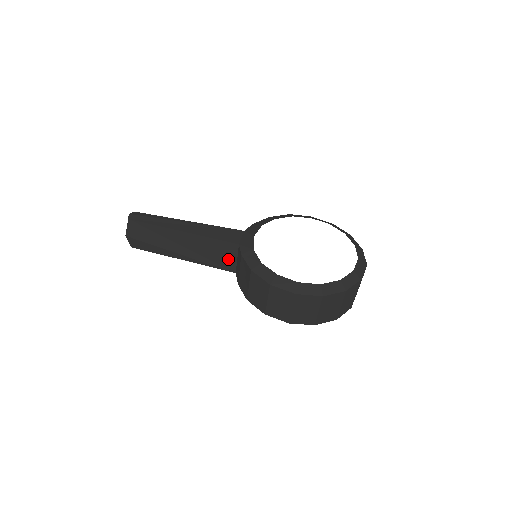
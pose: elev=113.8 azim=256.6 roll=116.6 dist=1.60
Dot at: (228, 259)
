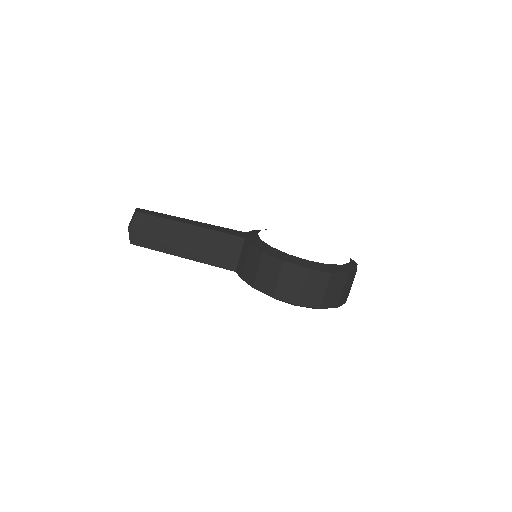
Dot at: (231, 255)
